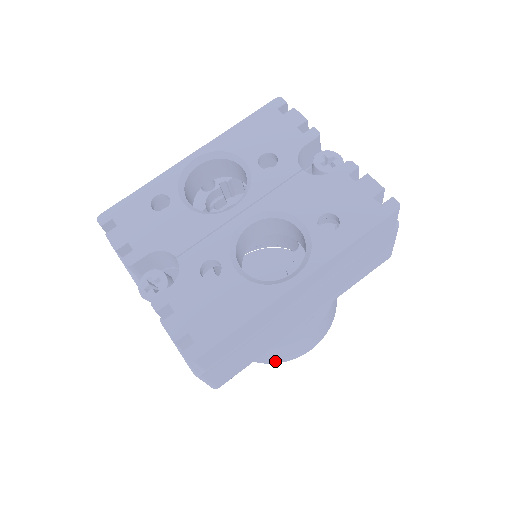
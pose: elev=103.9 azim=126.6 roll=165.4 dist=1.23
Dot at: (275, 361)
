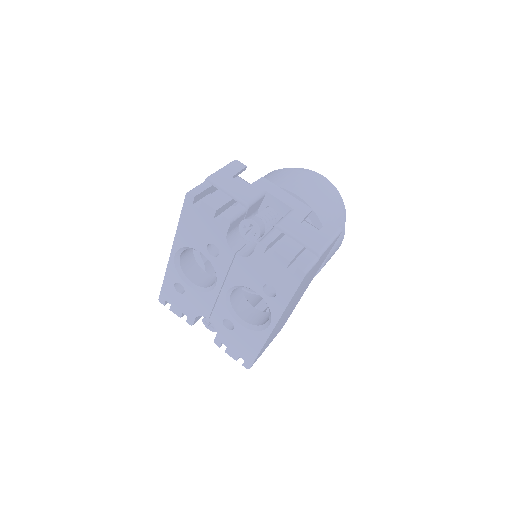
Dot at: occluded
